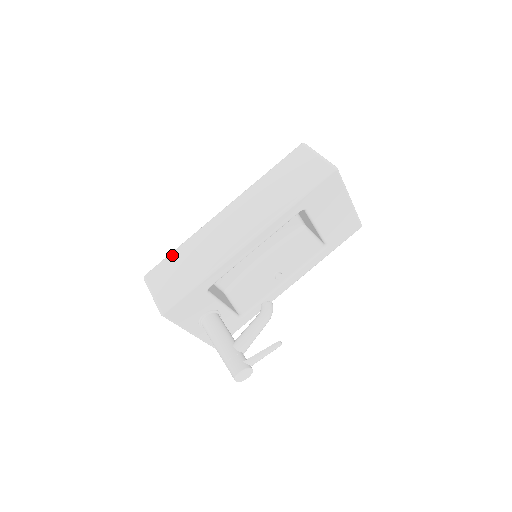
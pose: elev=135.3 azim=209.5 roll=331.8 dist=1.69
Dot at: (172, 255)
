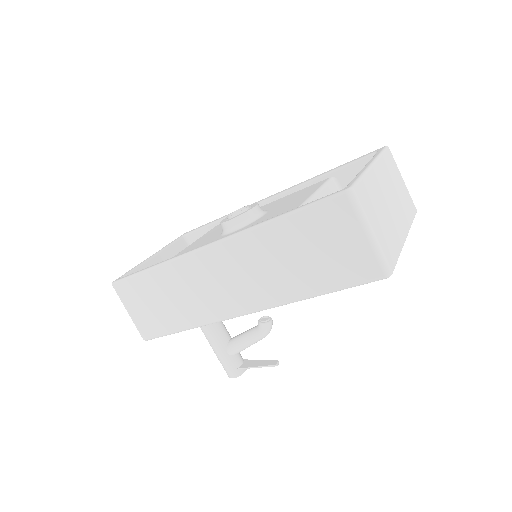
Dot at: (143, 277)
